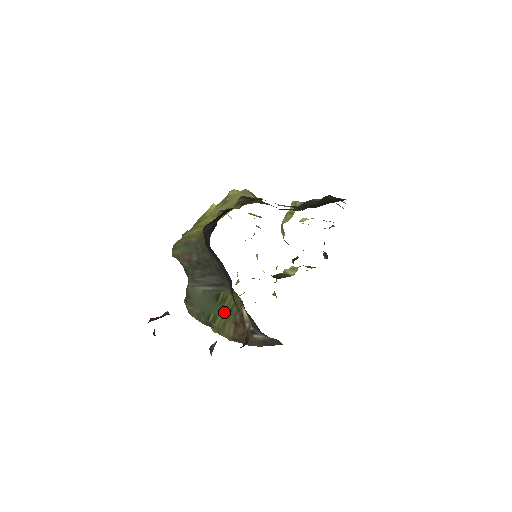
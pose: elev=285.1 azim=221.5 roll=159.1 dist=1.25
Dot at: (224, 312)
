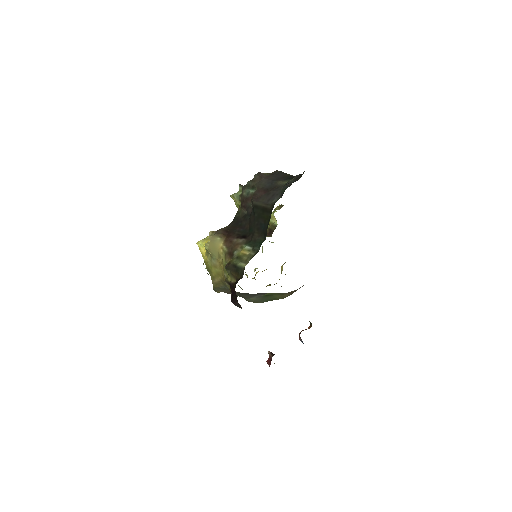
Dot at: (277, 295)
